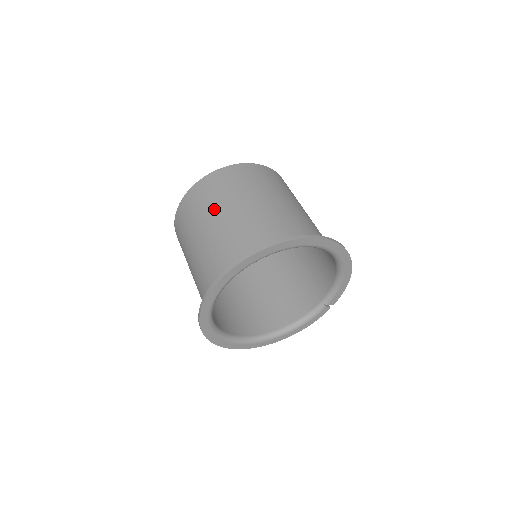
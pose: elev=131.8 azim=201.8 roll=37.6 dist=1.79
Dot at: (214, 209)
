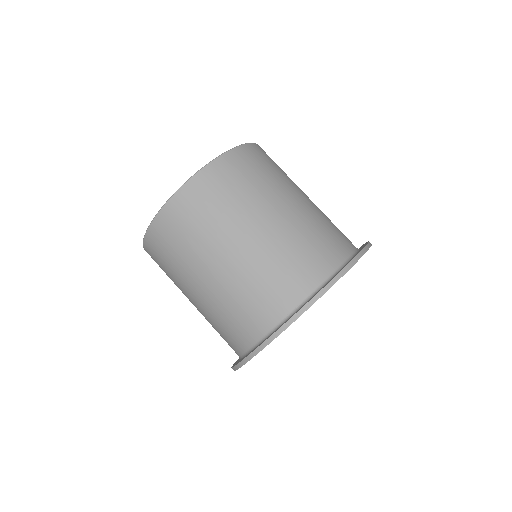
Dot at: (185, 276)
